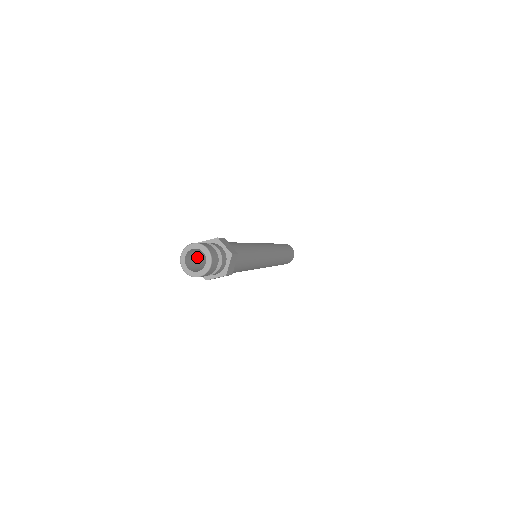
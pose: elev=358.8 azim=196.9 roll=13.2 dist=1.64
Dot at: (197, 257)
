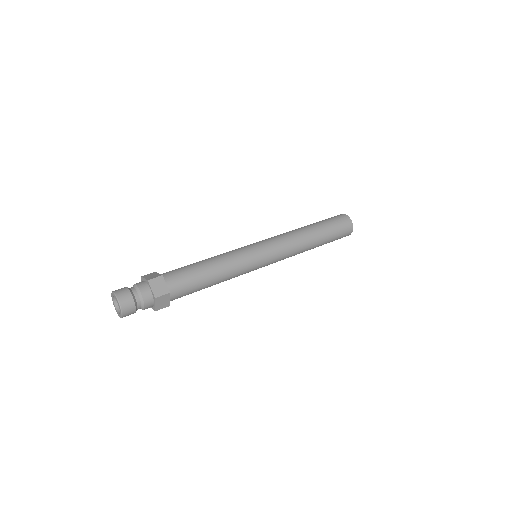
Dot at: occluded
